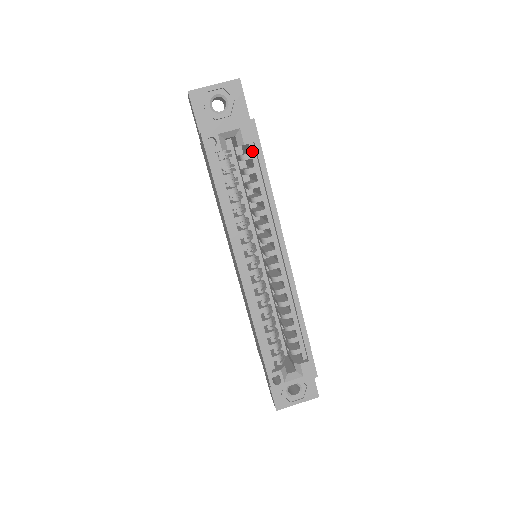
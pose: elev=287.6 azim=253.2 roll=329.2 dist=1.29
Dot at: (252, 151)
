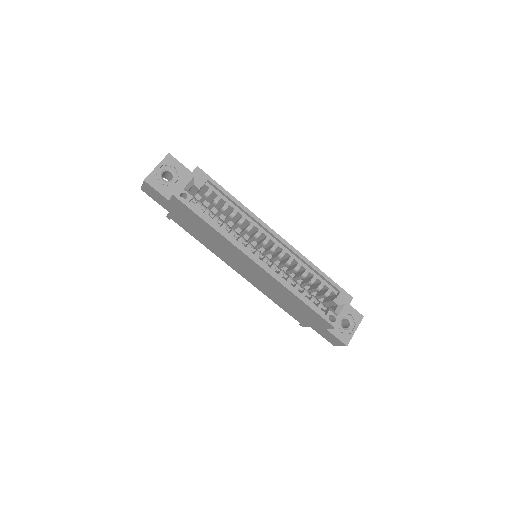
Dot at: (209, 187)
